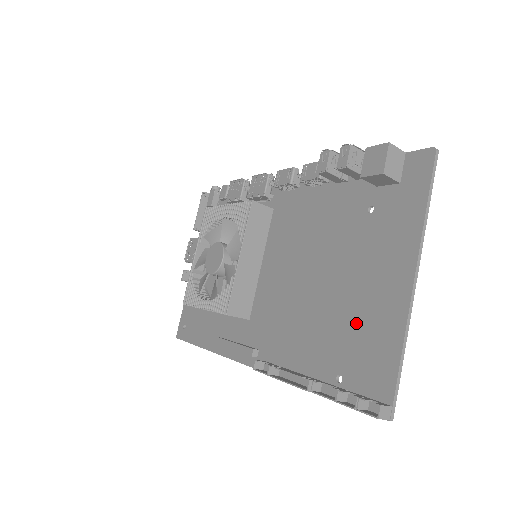
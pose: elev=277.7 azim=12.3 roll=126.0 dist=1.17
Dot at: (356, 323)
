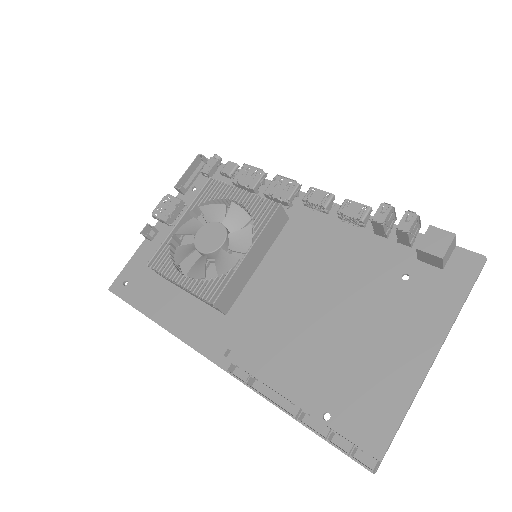
Dot at: (361, 373)
